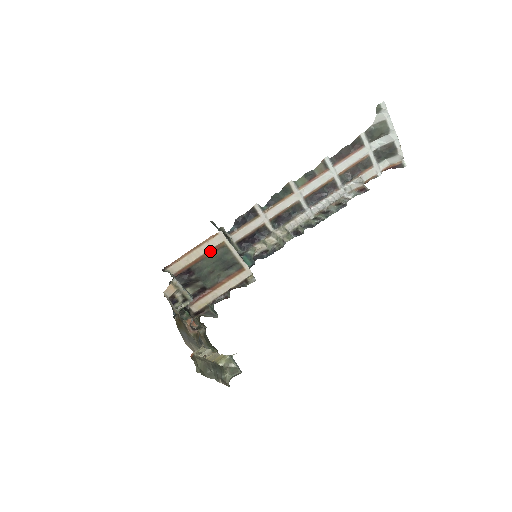
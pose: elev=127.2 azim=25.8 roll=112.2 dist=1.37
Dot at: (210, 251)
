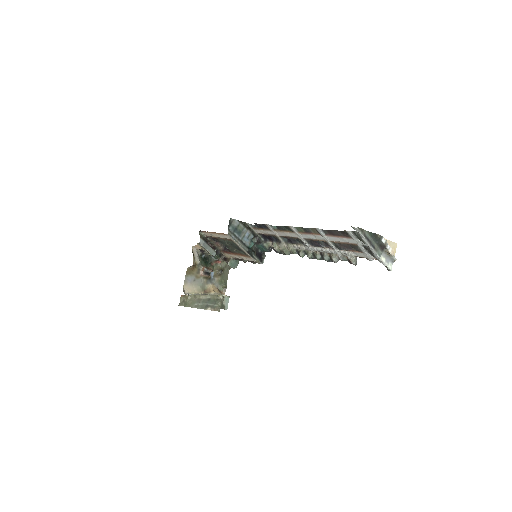
Dot at: (225, 238)
